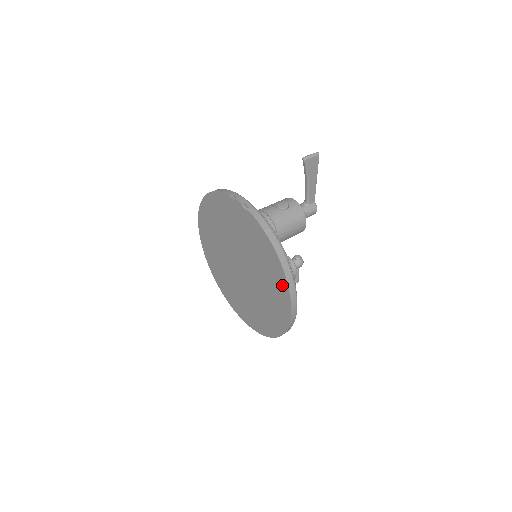
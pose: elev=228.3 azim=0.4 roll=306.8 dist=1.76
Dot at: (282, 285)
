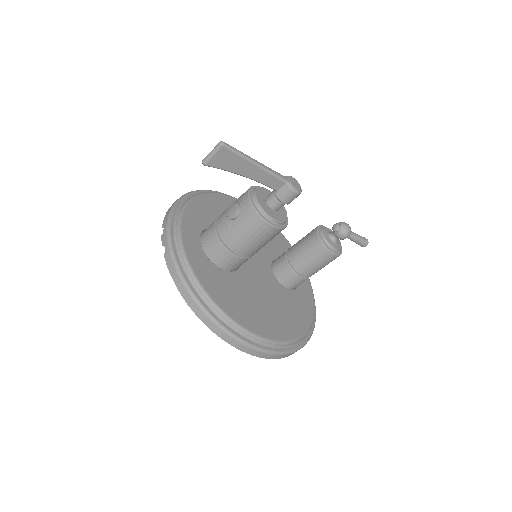
Dot at: occluded
